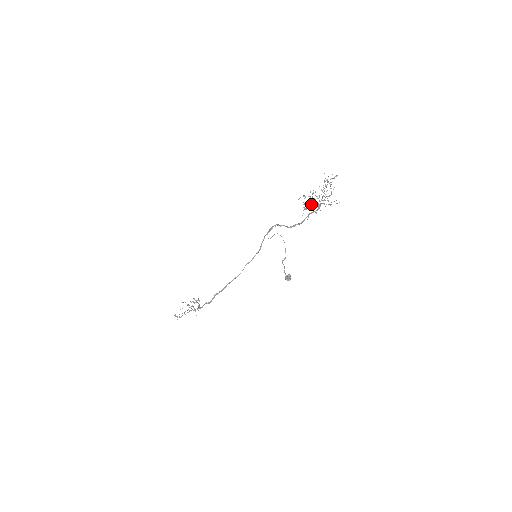
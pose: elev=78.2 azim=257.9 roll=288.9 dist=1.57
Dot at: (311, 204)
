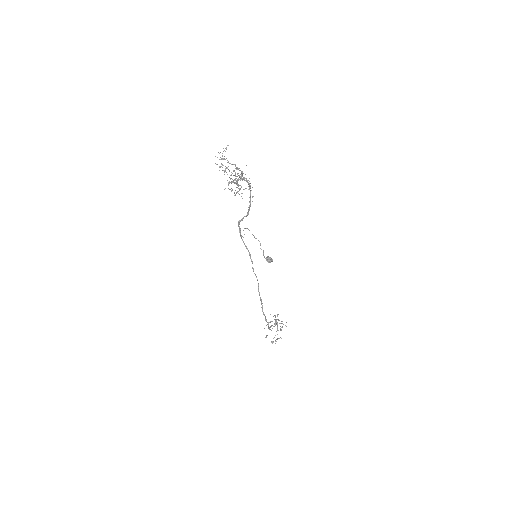
Dot at: (237, 185)
